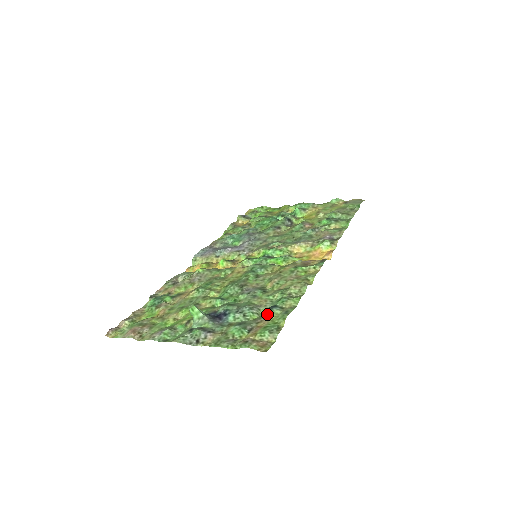
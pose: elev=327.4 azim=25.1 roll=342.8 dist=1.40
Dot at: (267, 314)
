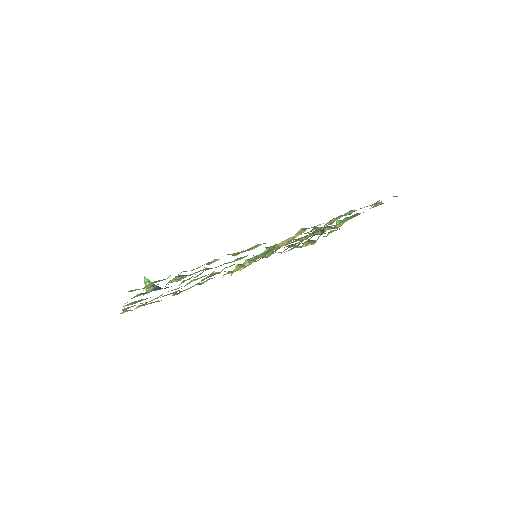
Dot at: occluded
